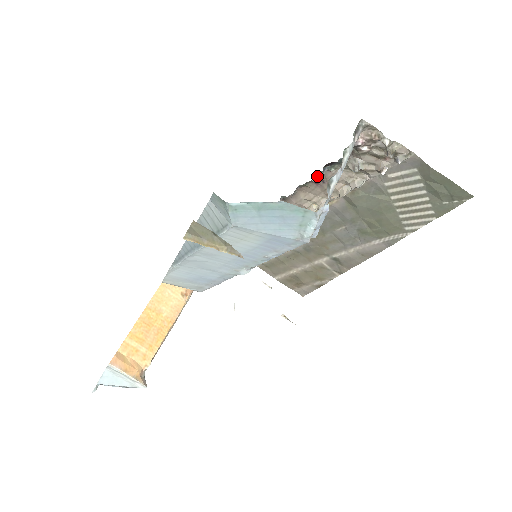
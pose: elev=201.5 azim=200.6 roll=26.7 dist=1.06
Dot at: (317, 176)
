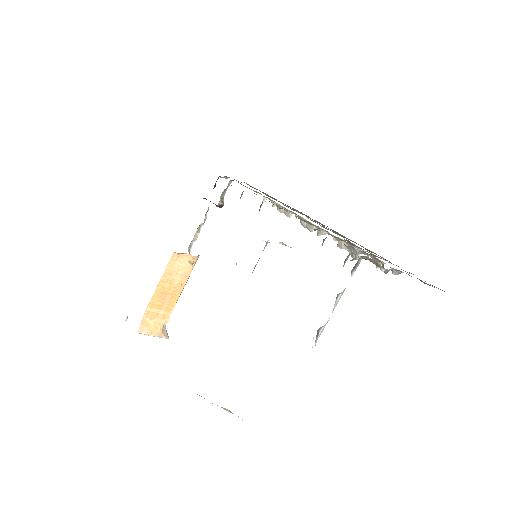
Dot at: (318, 228)
